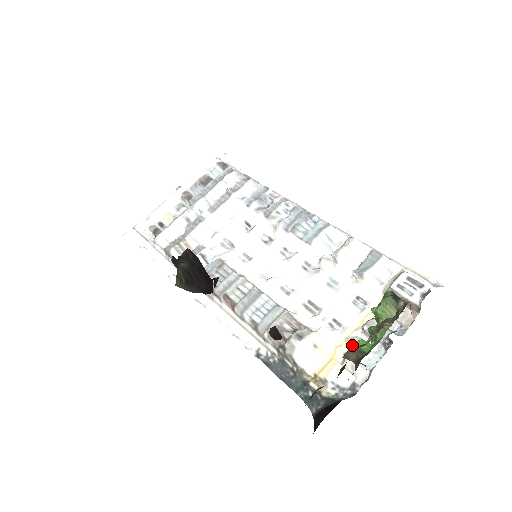
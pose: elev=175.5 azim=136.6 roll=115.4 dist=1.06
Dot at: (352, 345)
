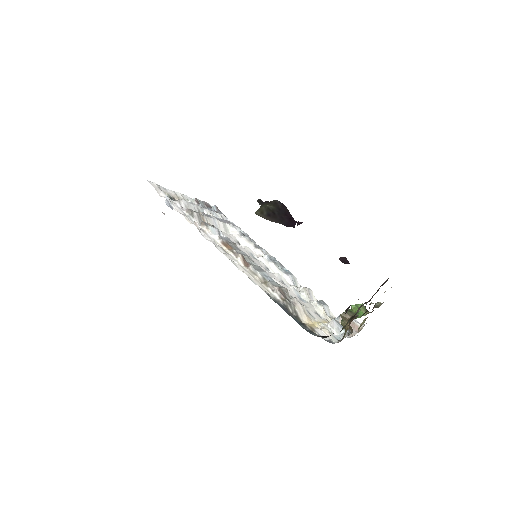
Dot at: (349, 310)
